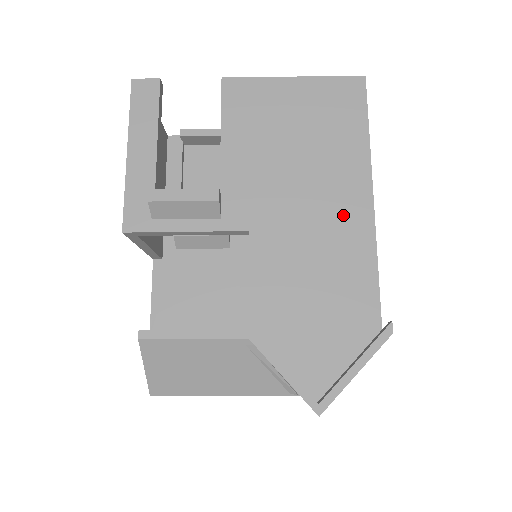
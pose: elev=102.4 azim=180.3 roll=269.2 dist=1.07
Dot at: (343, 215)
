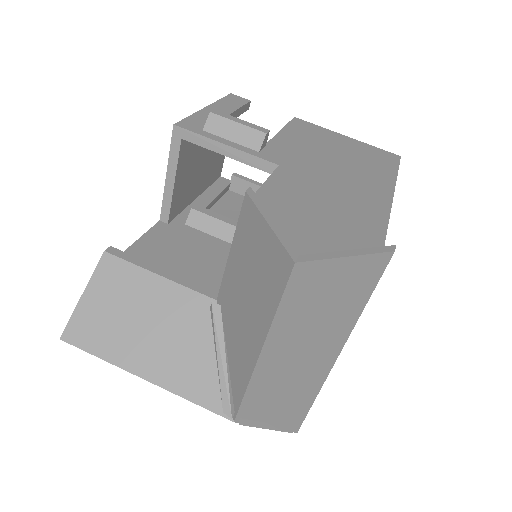
Dot at: (364, 192)
